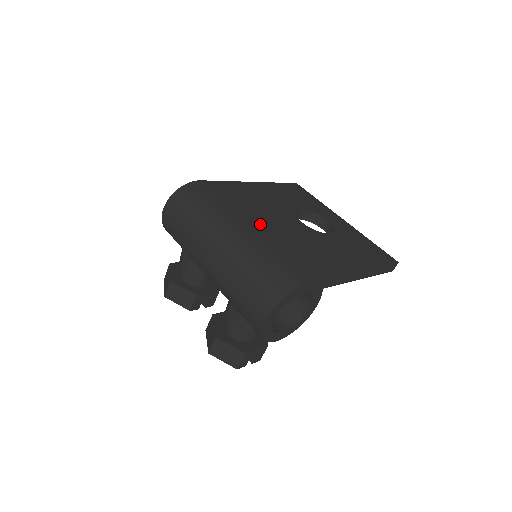
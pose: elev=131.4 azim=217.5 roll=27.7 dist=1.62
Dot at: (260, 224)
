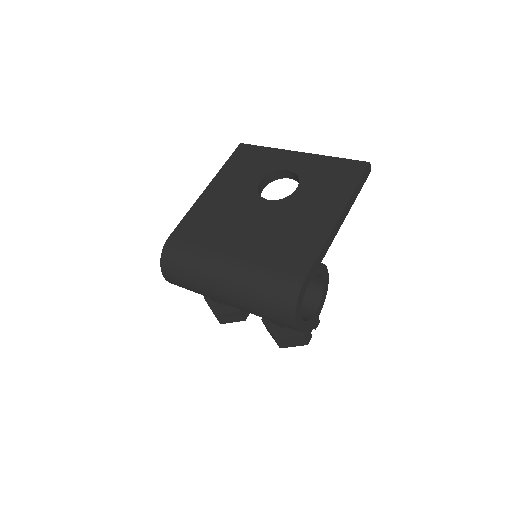
Dot at: (238, 243)
